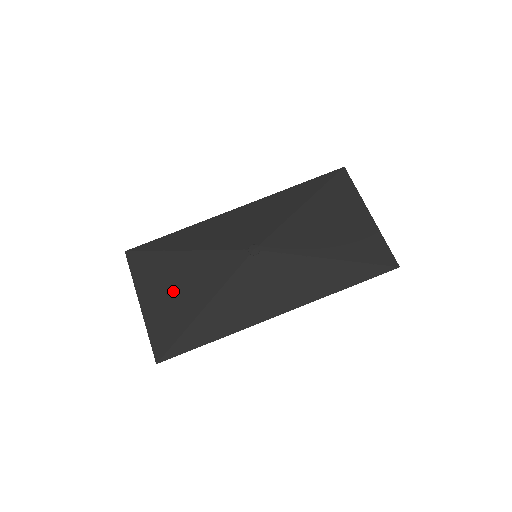
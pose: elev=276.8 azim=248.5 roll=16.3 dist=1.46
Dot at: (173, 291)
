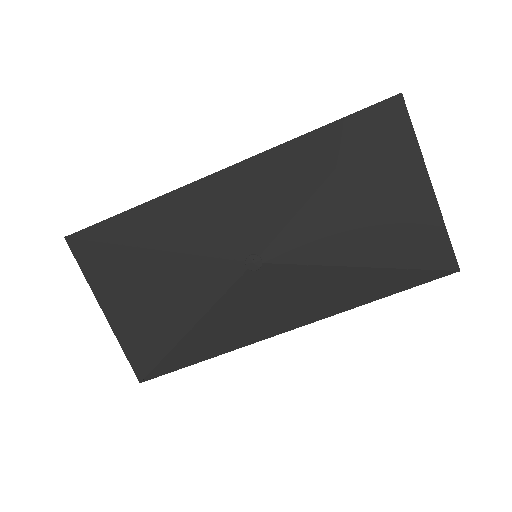
Dot at: (145, 303)
